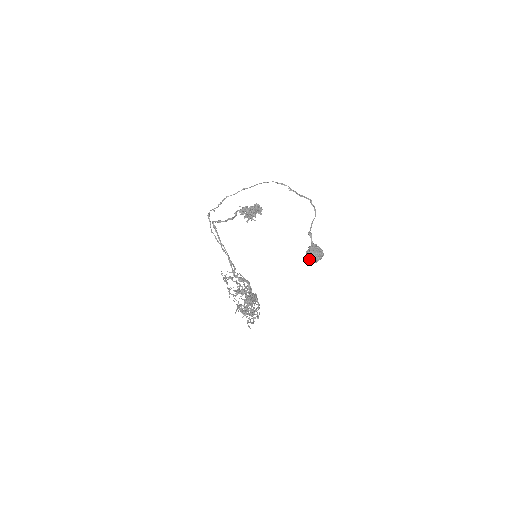
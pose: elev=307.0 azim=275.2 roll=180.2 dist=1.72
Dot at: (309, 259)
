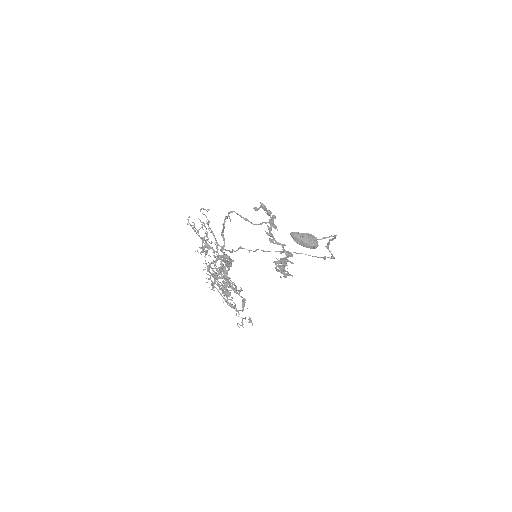
Dot at: (294, 232)
